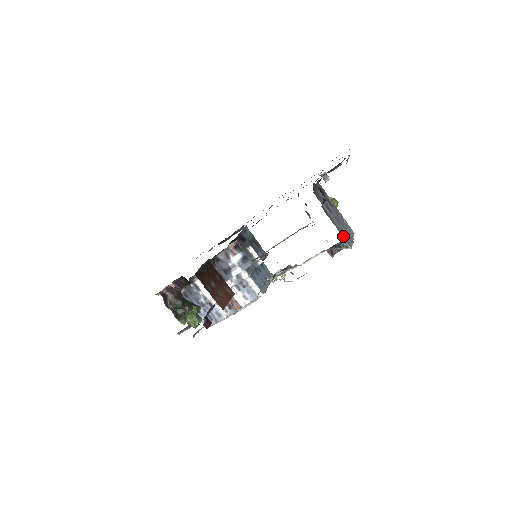
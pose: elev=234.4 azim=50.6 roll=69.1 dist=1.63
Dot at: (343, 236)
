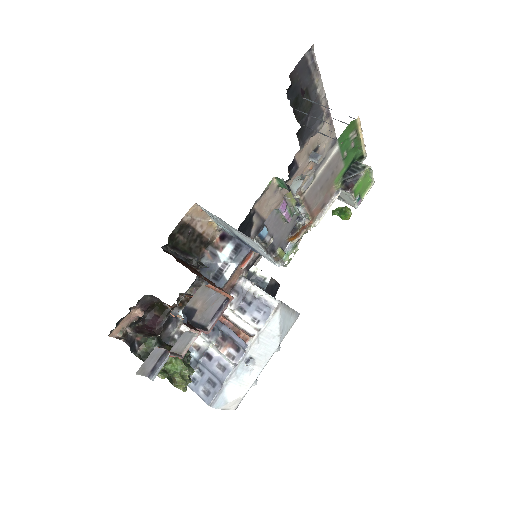
Dot at: occluded
